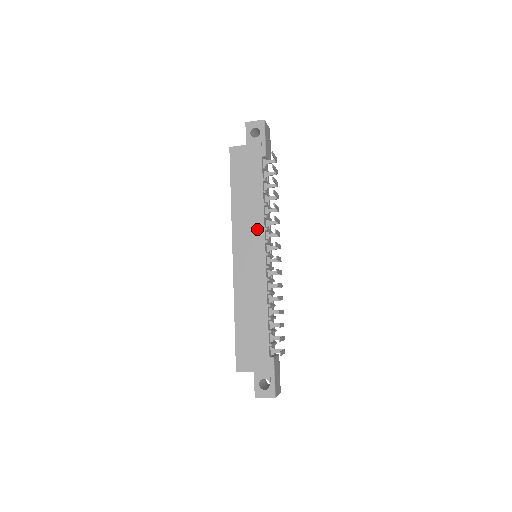
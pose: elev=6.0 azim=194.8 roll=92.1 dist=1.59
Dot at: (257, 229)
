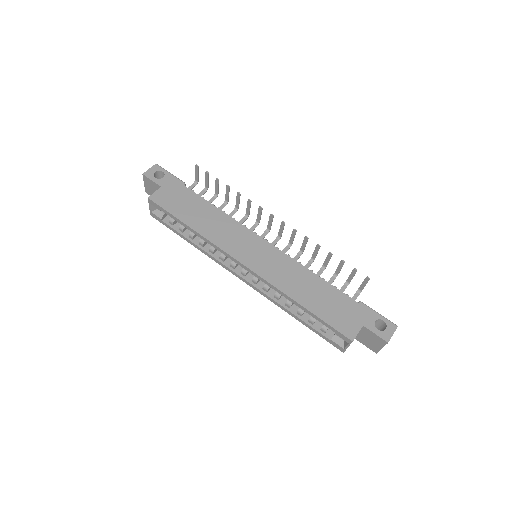
Dot at: (239, 230)
